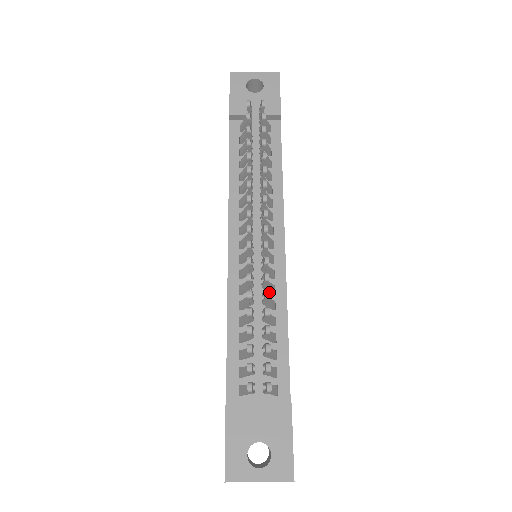
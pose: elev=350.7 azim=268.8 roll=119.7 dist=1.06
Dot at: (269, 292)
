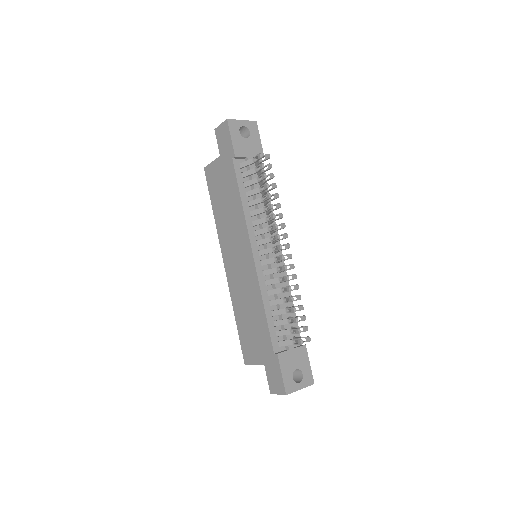
Dot at: occluded
